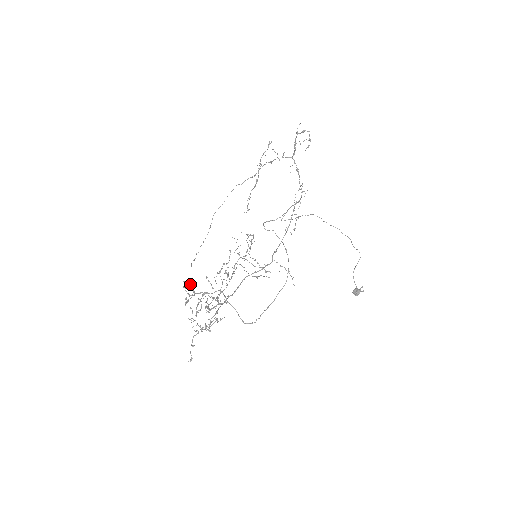
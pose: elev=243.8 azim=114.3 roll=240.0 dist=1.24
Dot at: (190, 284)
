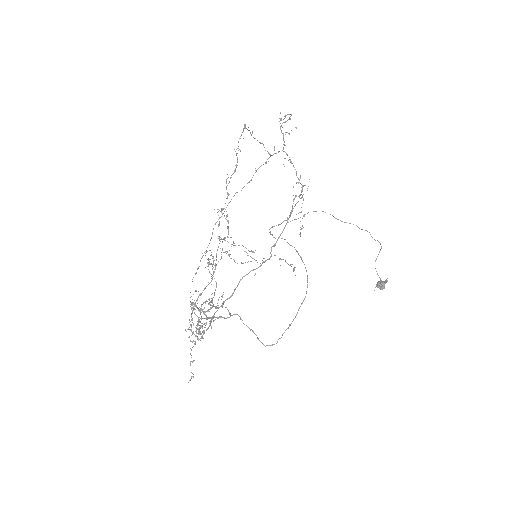
Dot at: occluded
